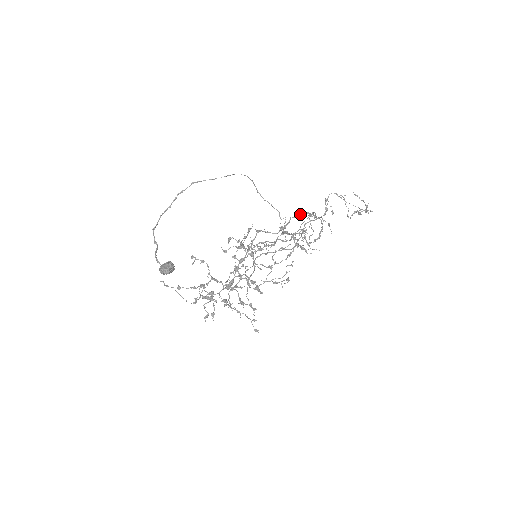
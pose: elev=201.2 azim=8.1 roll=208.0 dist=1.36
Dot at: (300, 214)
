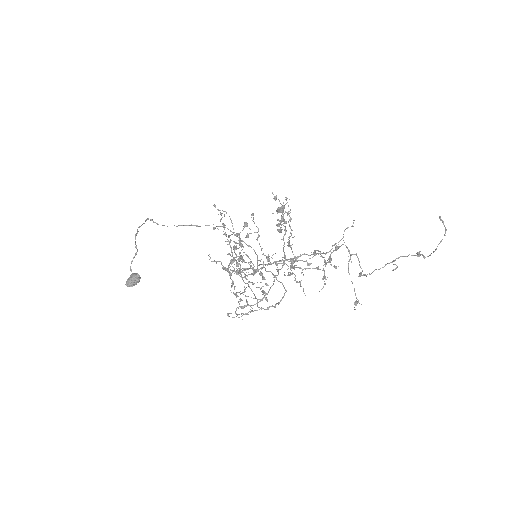
Dot at: (270, 271)
